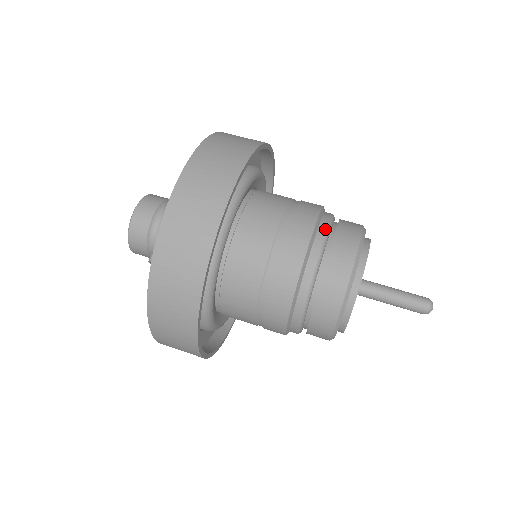
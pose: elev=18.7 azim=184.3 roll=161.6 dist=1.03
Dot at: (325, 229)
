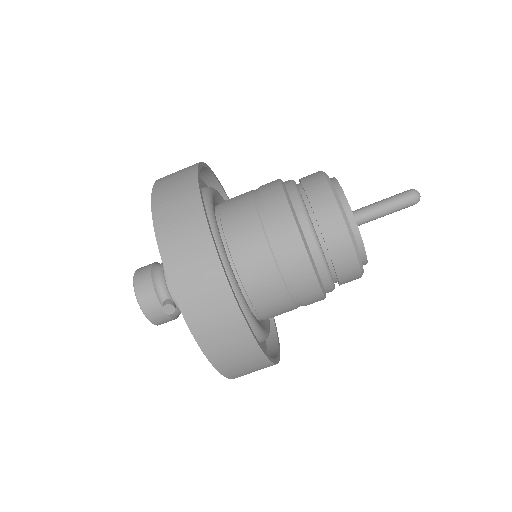
Dot at: occluded
